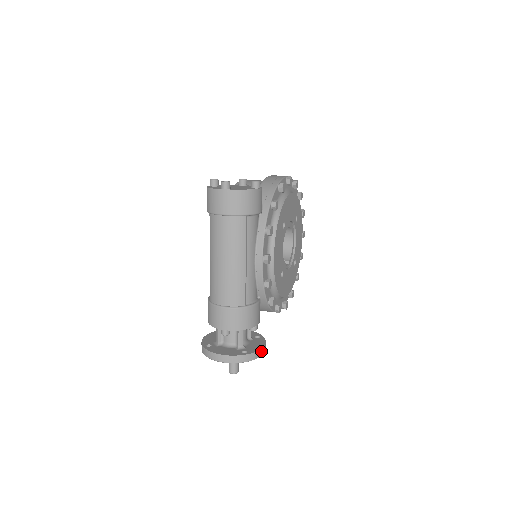
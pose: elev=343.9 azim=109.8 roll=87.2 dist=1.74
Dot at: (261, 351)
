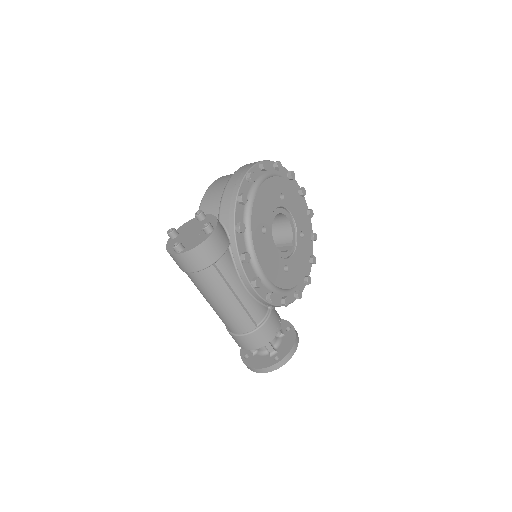
Dot at: (292, 350)
